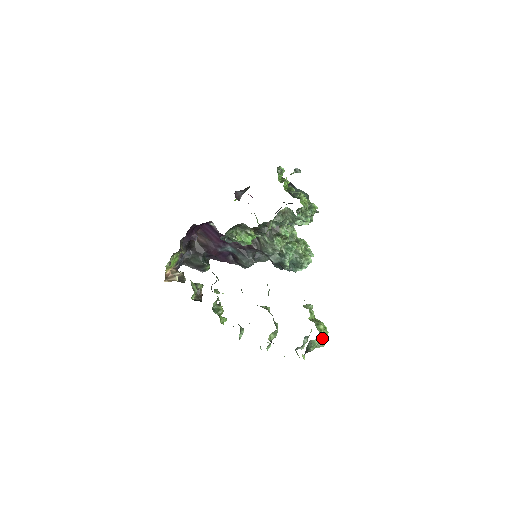
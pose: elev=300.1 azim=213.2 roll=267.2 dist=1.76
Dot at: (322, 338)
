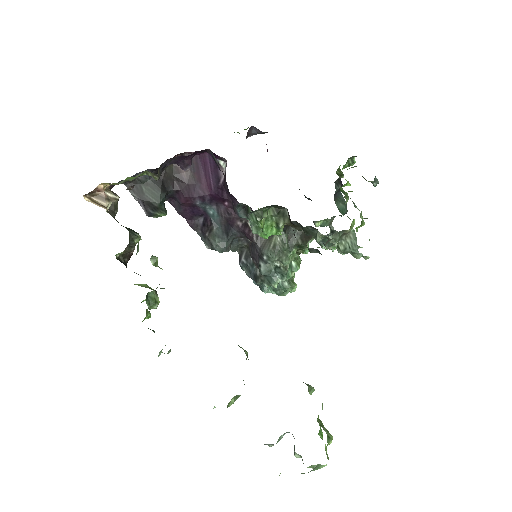
Dot at: occluded
